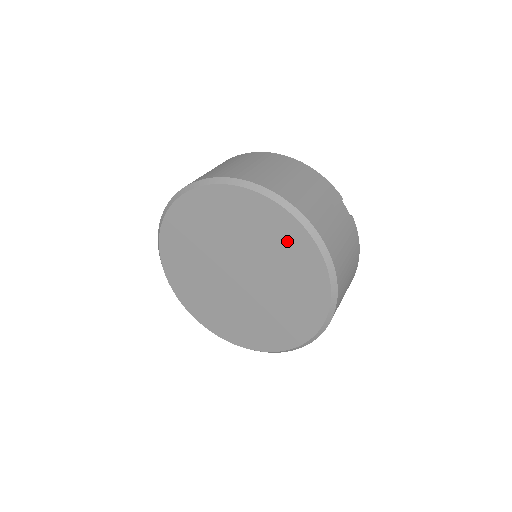
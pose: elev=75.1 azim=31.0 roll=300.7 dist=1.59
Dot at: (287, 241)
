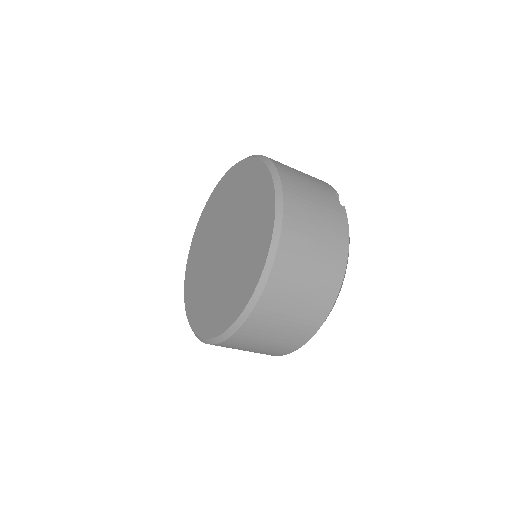
Dot at: (256, 187)
